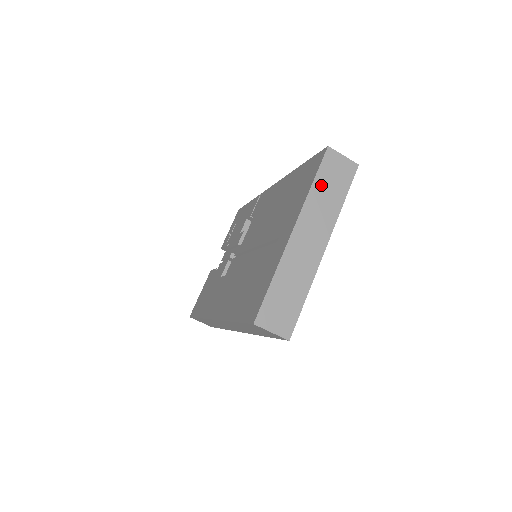
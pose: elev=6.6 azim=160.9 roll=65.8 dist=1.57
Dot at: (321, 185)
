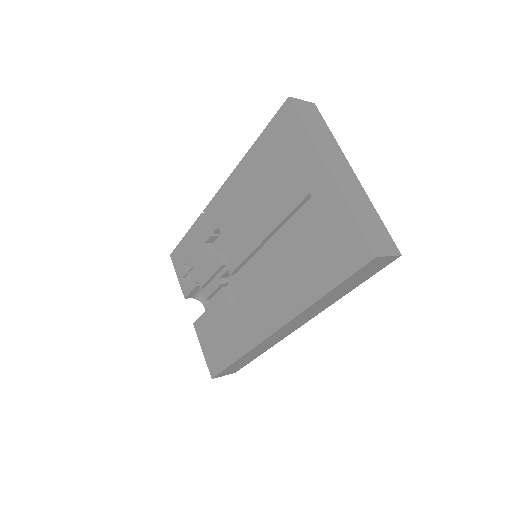
Dot at: (311, 127)
